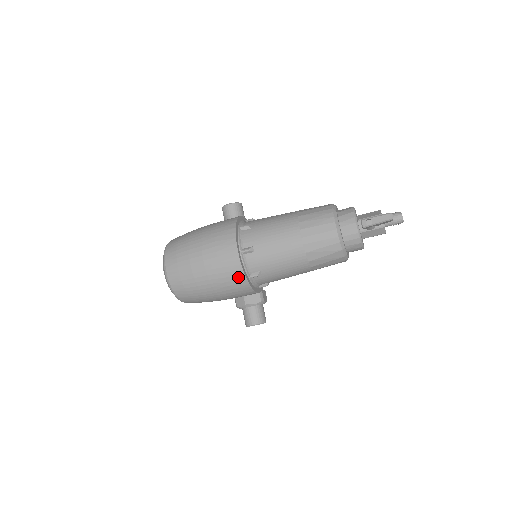
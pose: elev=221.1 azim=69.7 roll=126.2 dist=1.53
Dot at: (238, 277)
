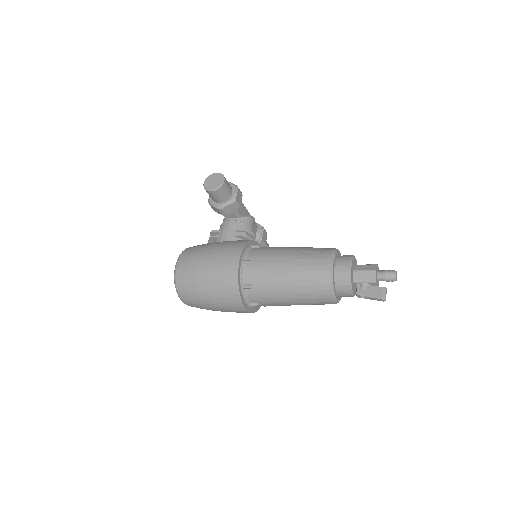
Dot at: occluded
